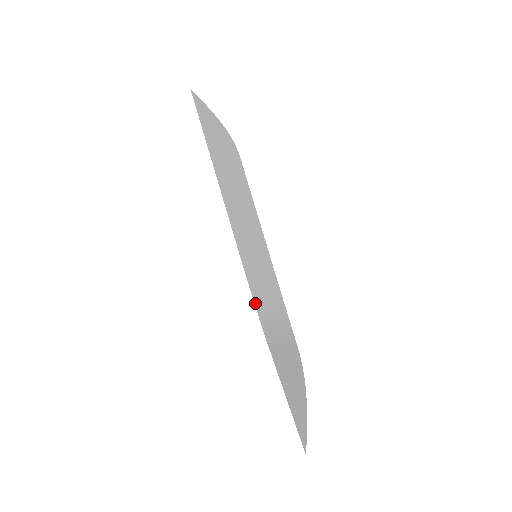
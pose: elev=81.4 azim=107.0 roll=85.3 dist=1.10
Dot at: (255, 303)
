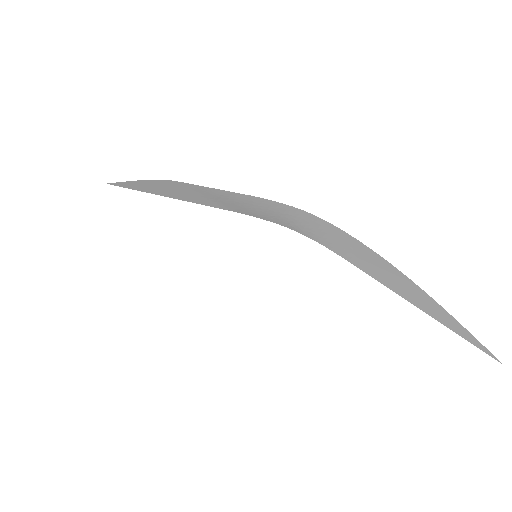
Dot at: occluded
